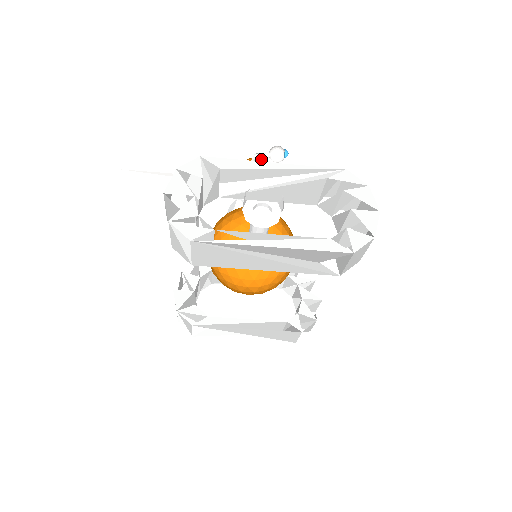
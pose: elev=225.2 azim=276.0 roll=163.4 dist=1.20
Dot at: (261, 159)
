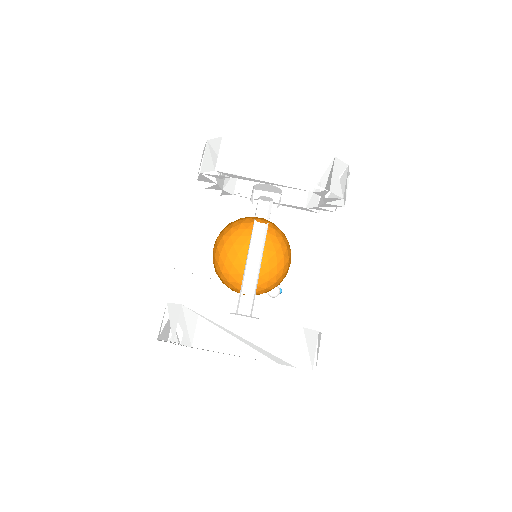
Dot at: occluded
